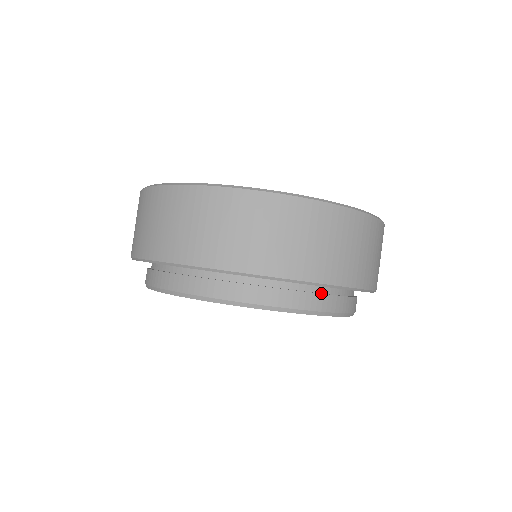
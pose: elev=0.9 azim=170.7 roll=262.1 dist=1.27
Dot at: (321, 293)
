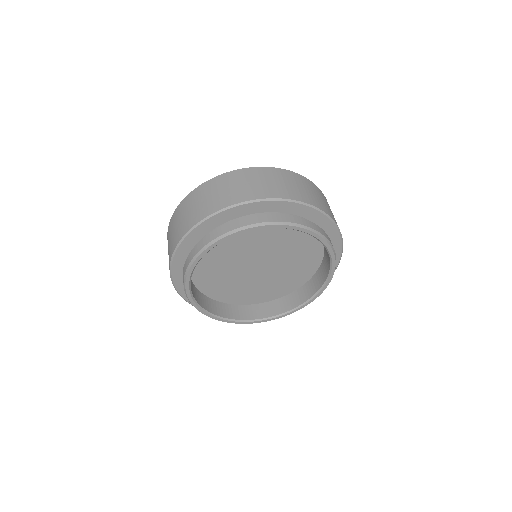
Dot at: occluded
